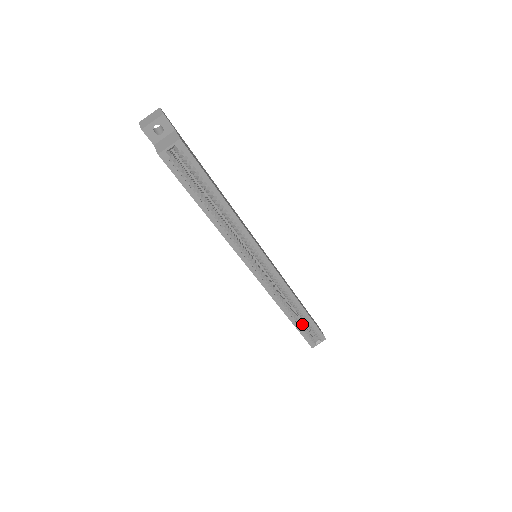
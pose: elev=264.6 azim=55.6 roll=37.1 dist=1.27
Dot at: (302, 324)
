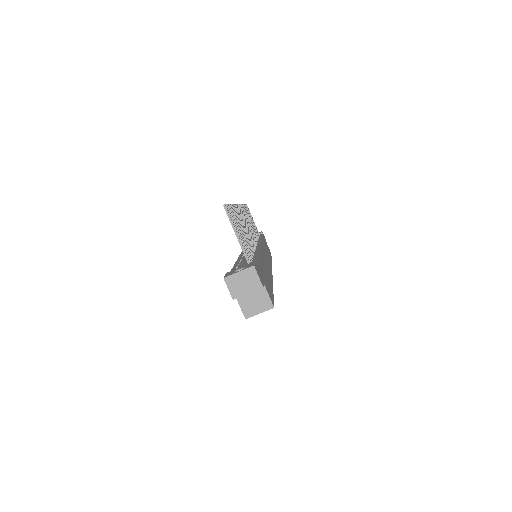
Dot at: occluded
